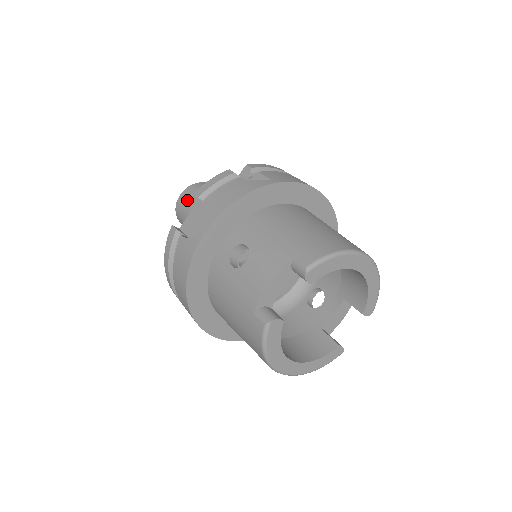
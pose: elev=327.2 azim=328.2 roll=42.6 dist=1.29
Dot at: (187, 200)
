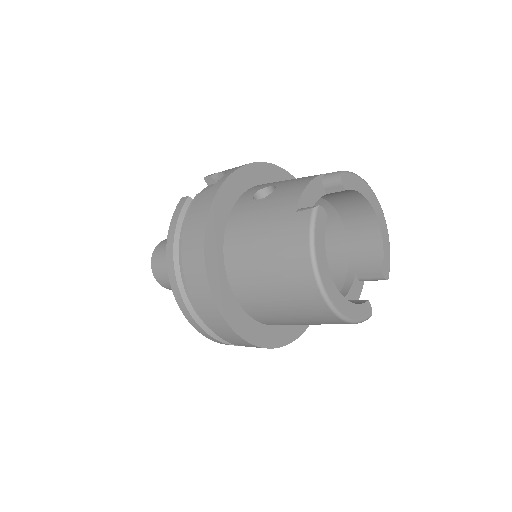
Dot at: occluded
